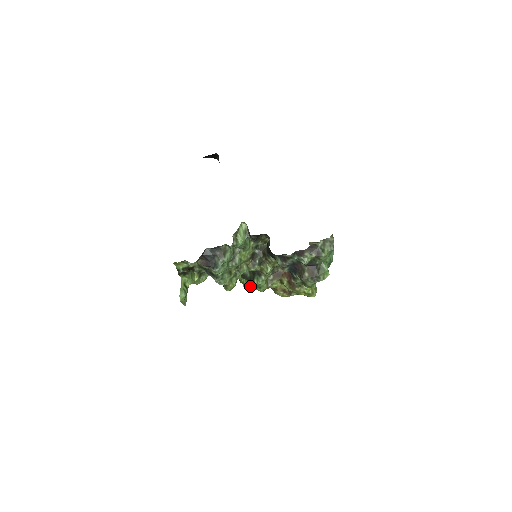
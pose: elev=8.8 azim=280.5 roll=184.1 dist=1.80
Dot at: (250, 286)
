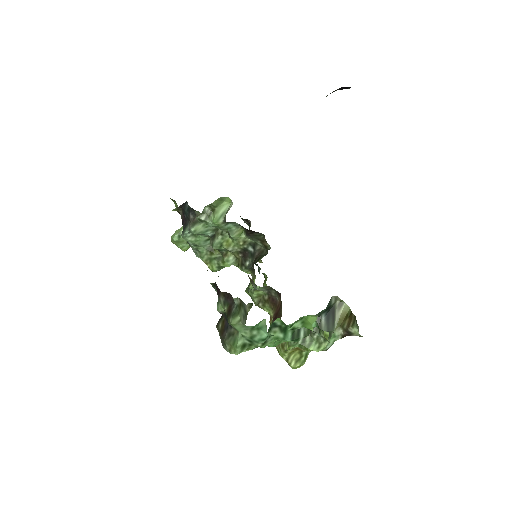
Dot at: occluded
